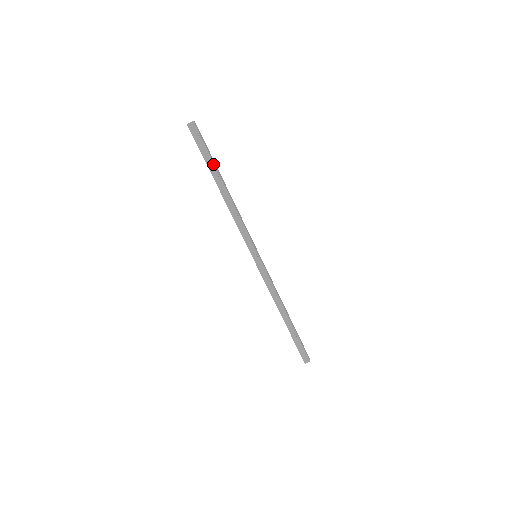
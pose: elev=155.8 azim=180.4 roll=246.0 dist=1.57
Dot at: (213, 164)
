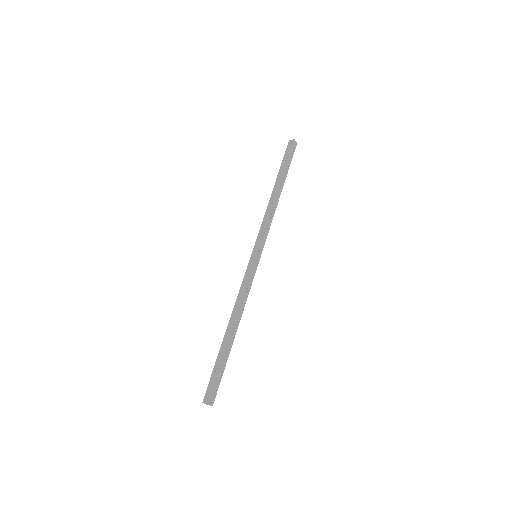
Dot at: occluded
